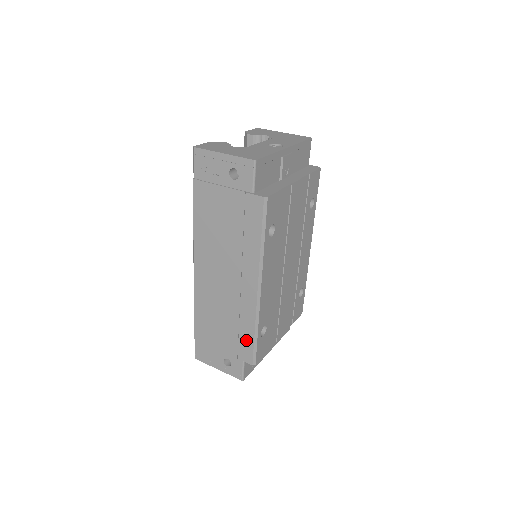
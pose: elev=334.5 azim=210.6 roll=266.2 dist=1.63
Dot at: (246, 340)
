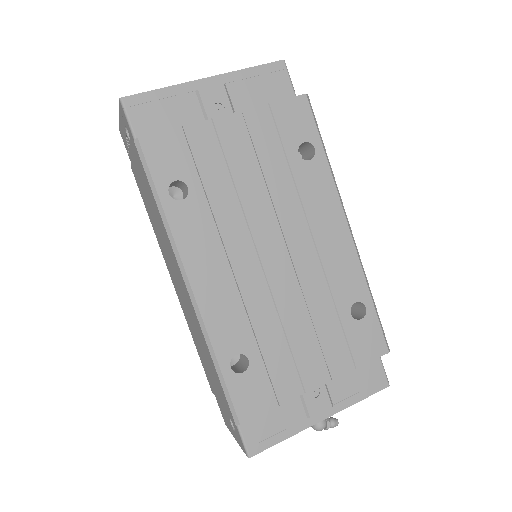
Dot at: (217, 379)
